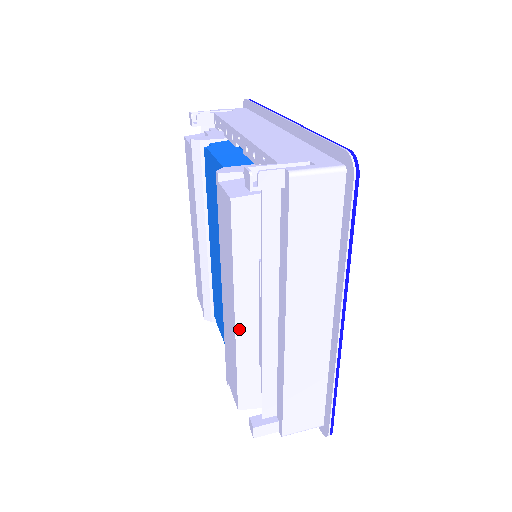
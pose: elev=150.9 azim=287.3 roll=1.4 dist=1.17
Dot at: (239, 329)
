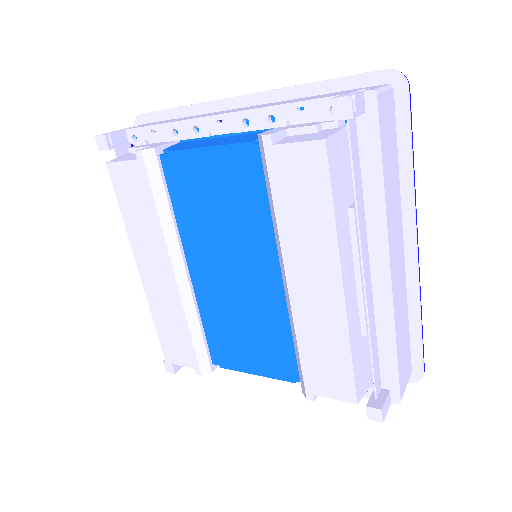
Dot at: (347, 299)
